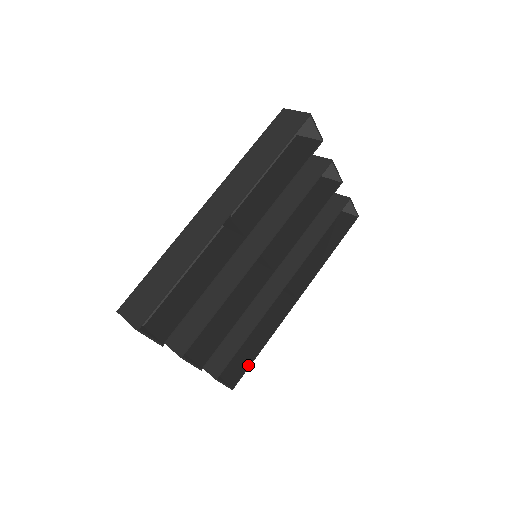
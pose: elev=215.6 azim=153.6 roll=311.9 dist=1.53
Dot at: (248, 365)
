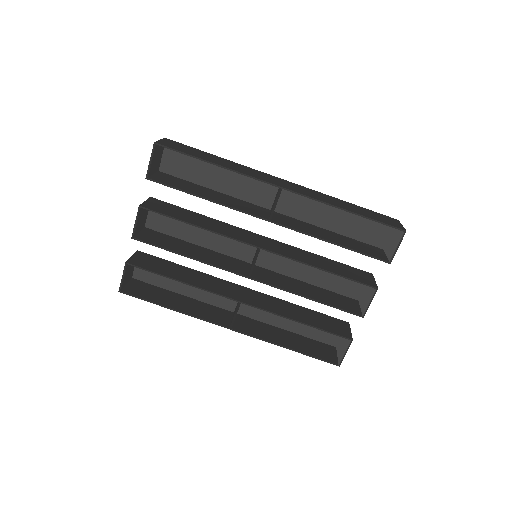
Dot at: (148, 298)
